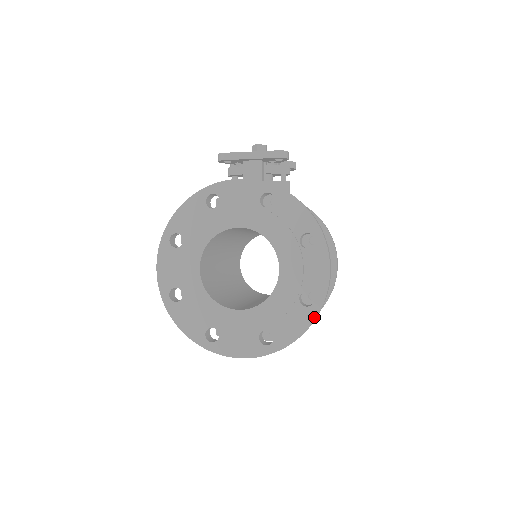
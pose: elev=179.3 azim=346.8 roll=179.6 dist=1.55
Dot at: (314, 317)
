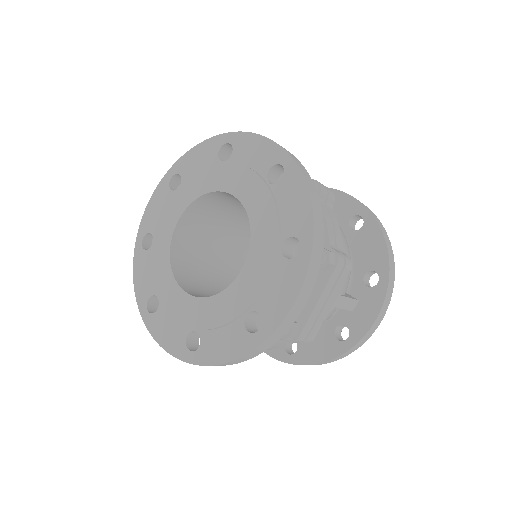
Dot at: (298, 173)
